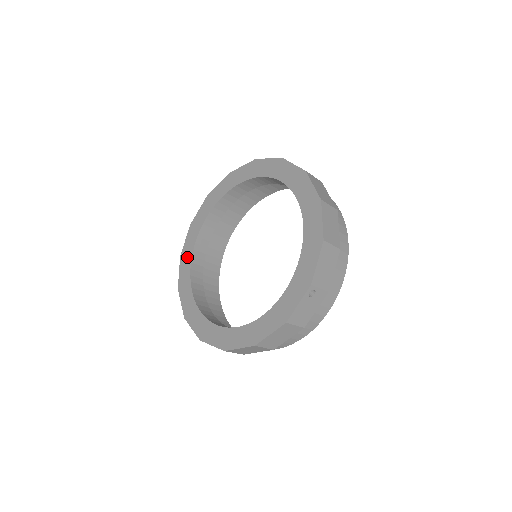
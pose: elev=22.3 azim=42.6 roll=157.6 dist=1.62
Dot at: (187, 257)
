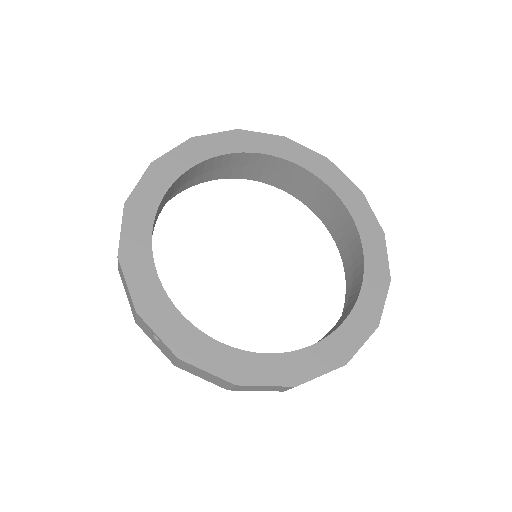
Dot at: (140, 257)
